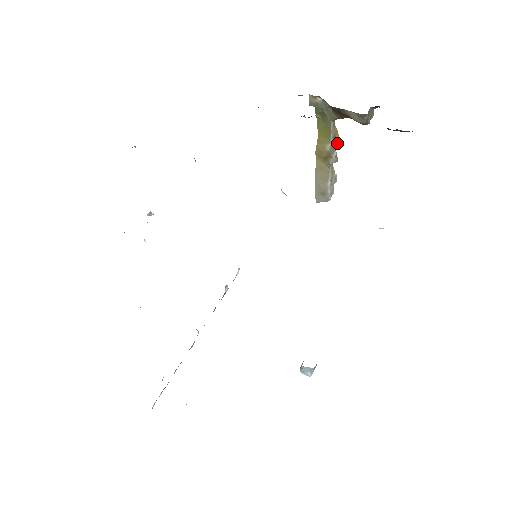
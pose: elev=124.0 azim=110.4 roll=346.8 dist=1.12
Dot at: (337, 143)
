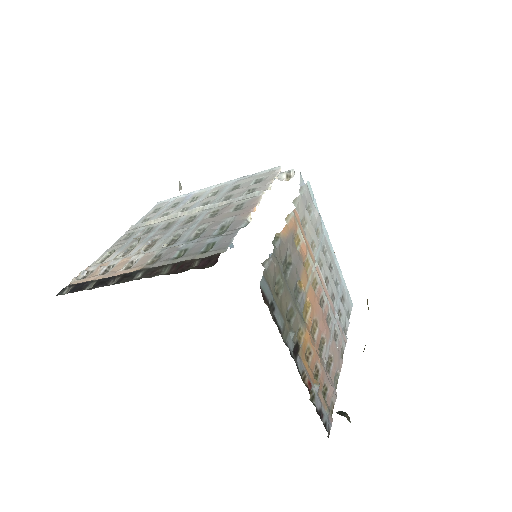
Dot at: occluded
